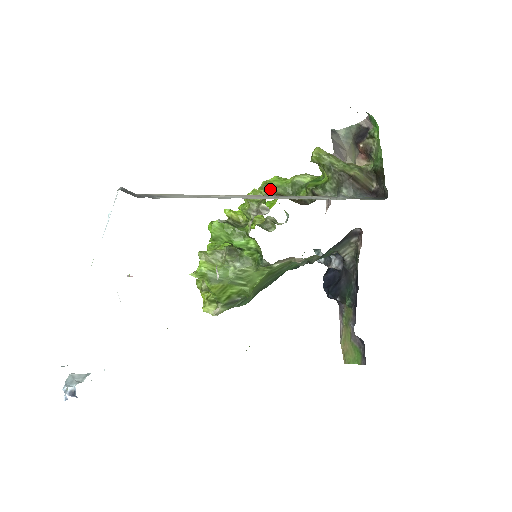
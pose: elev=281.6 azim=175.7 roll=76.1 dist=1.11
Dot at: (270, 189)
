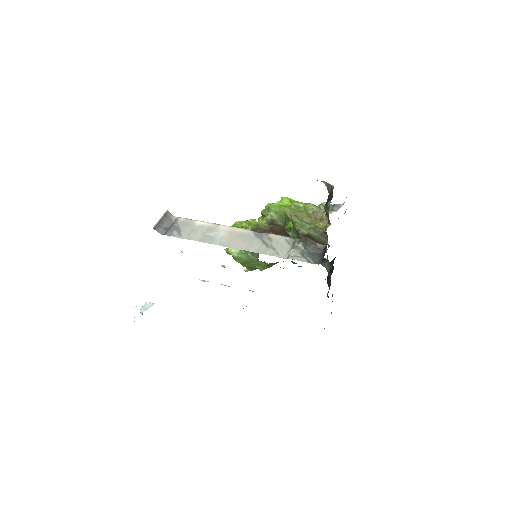
Dot at: (269, 214)
